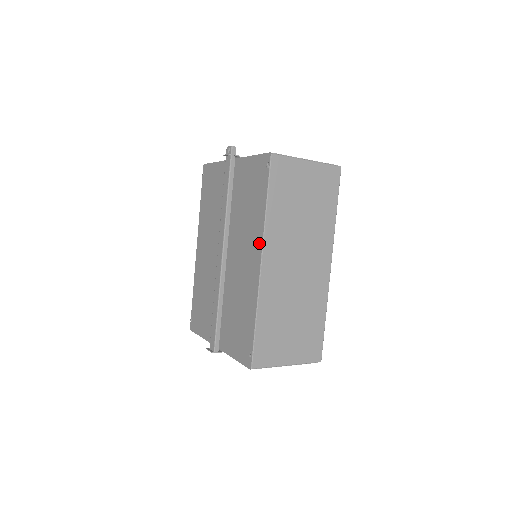
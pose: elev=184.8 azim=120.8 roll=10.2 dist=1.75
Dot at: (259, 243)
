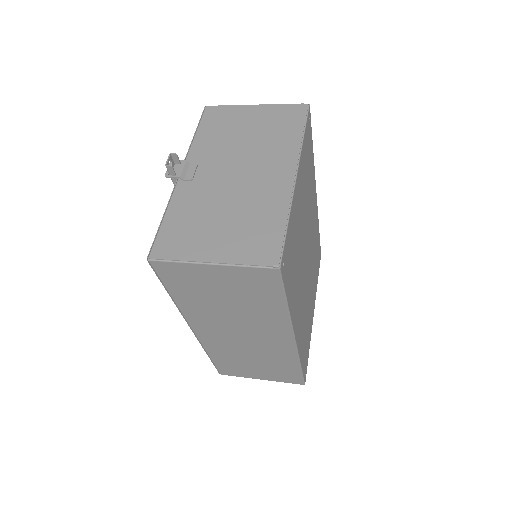
Dot at: occluded
